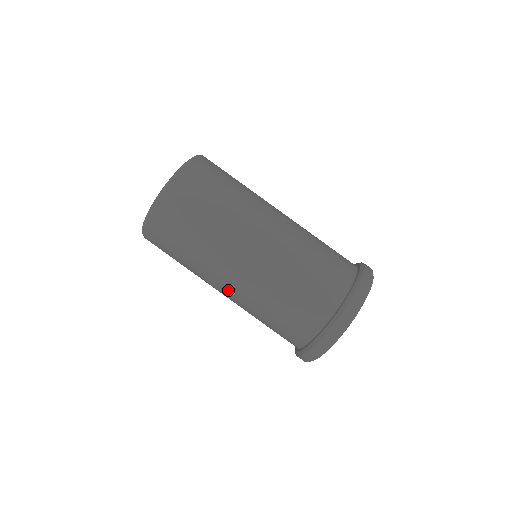
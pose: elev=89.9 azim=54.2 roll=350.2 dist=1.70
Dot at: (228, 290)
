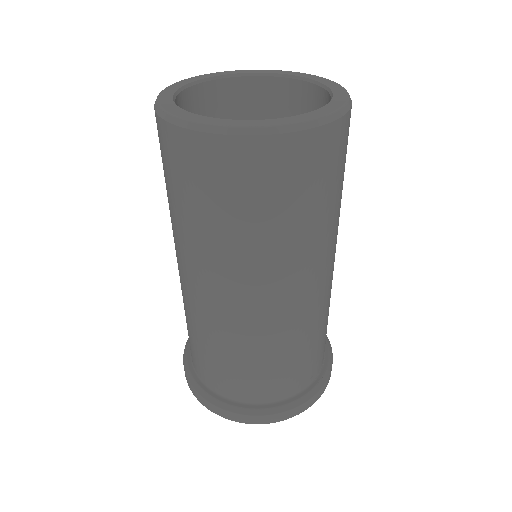
Dot at: (231, 303)
